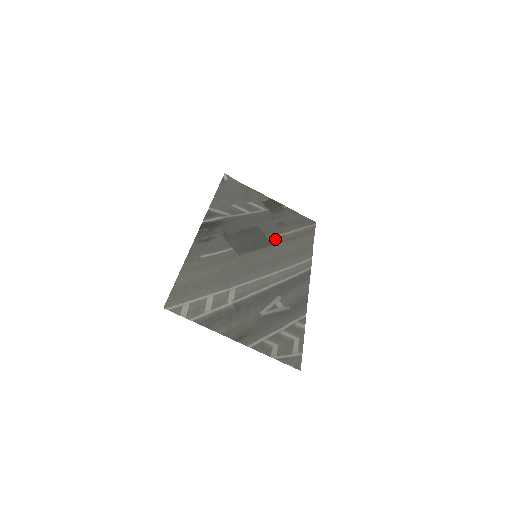
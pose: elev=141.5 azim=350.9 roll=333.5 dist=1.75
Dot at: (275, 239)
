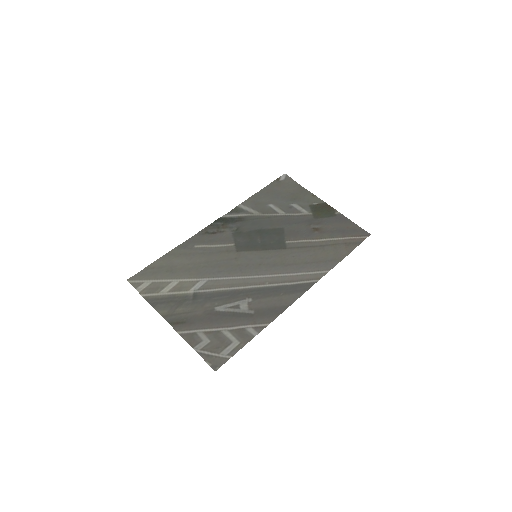
Dot at: (294, 244)
